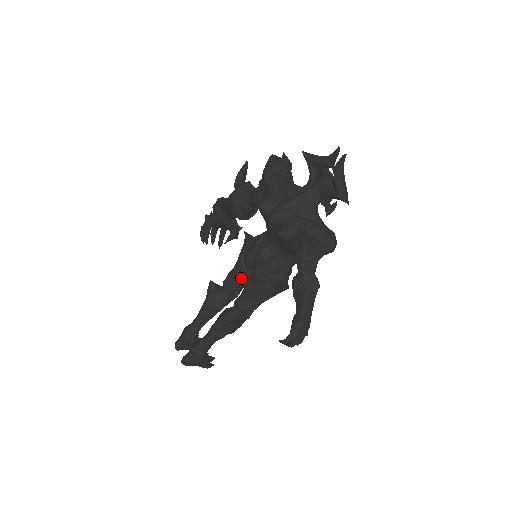
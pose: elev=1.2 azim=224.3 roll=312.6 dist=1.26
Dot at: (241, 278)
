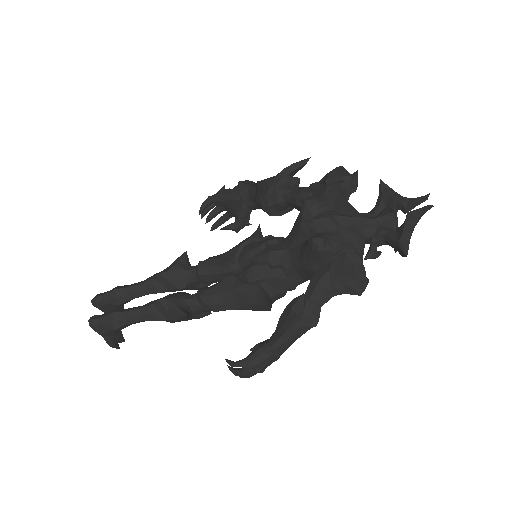
Dot at: (224, 269)
